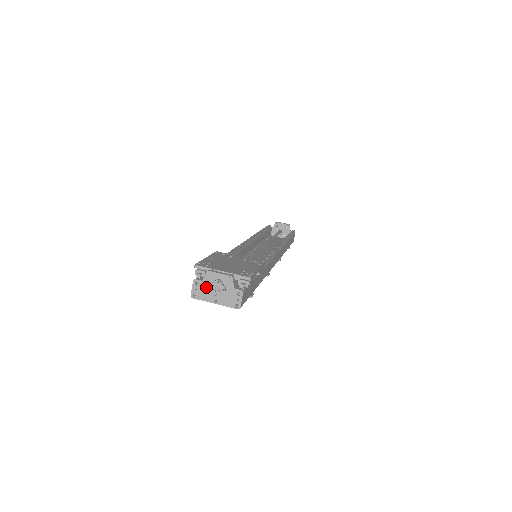
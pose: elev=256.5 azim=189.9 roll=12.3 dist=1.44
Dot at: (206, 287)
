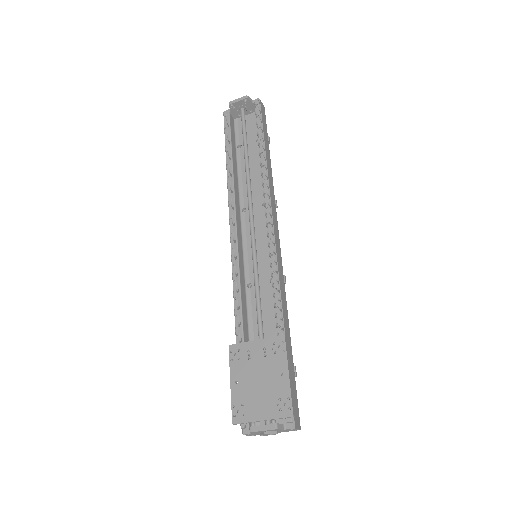
Dot at: (258, 434)
